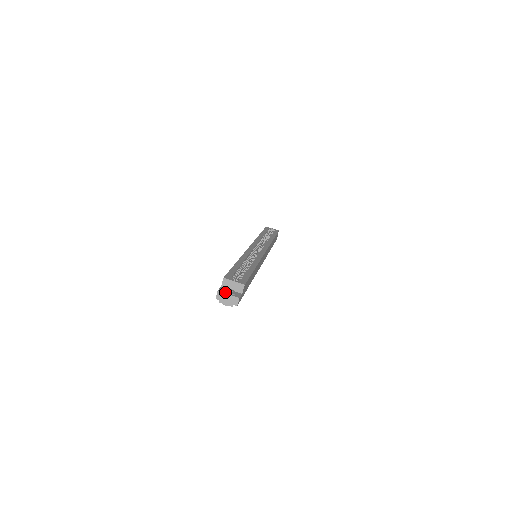
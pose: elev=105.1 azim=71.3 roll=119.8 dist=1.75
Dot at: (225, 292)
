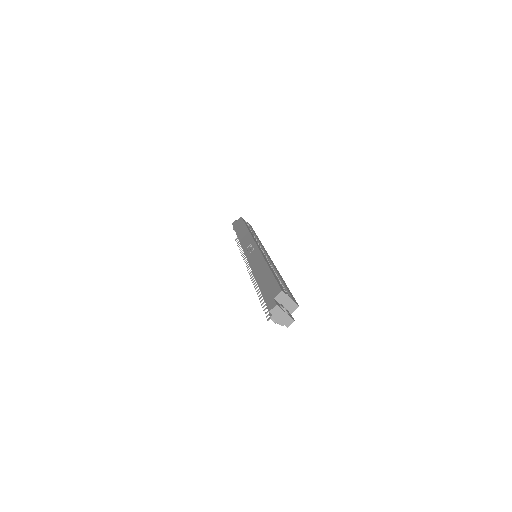
Dot at: (282, 308)
